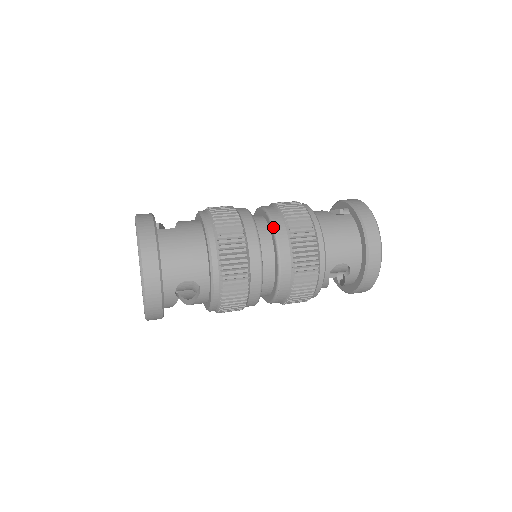
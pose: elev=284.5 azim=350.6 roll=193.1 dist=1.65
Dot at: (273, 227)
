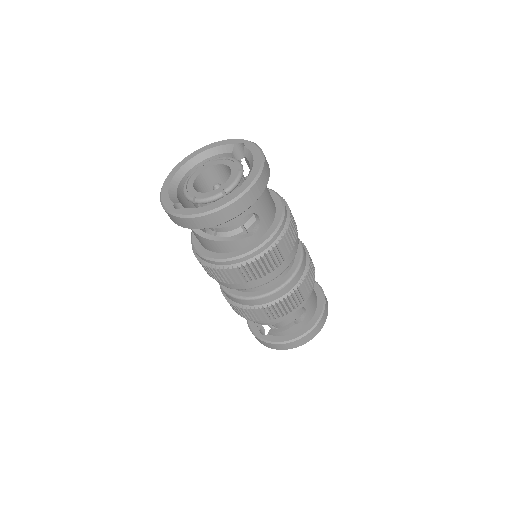
Dot at: occluded
